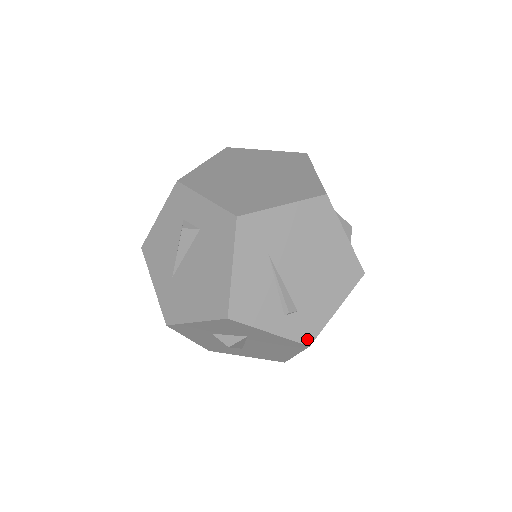
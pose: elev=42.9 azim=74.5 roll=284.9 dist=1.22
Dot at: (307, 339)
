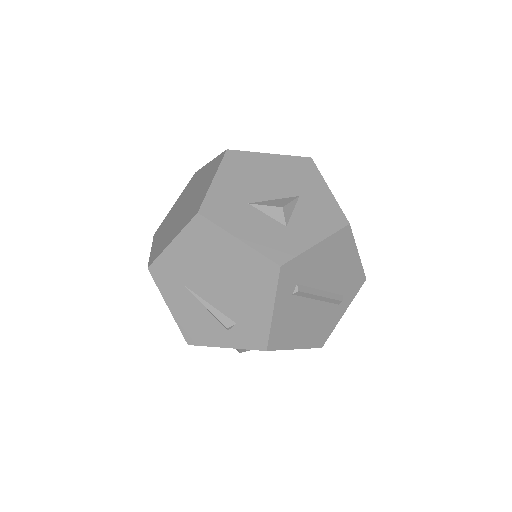
Dot at: (260, 345)
